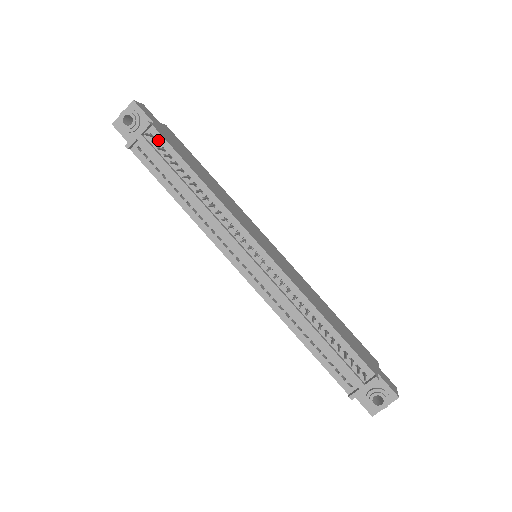
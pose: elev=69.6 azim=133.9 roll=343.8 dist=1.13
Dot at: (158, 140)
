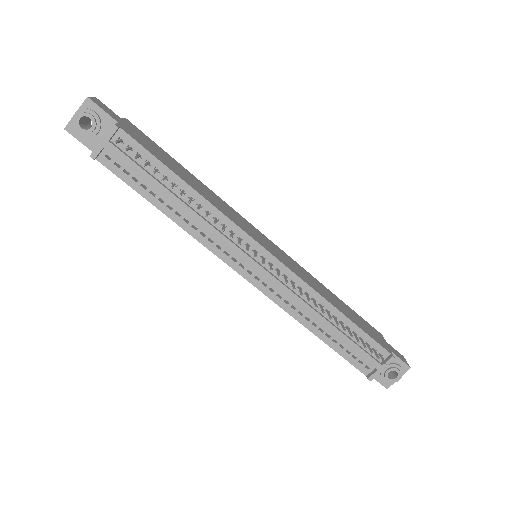
Dot at: (130, 145)
